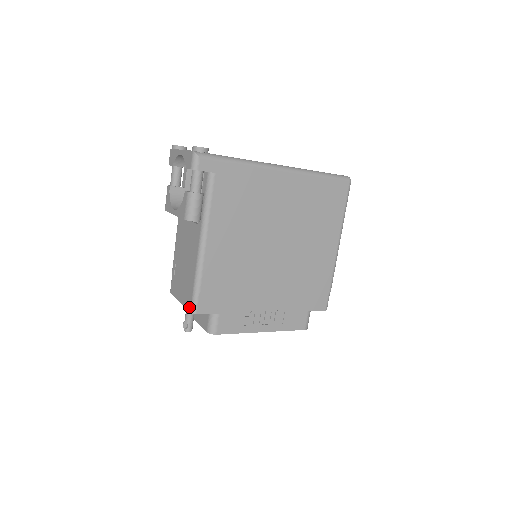
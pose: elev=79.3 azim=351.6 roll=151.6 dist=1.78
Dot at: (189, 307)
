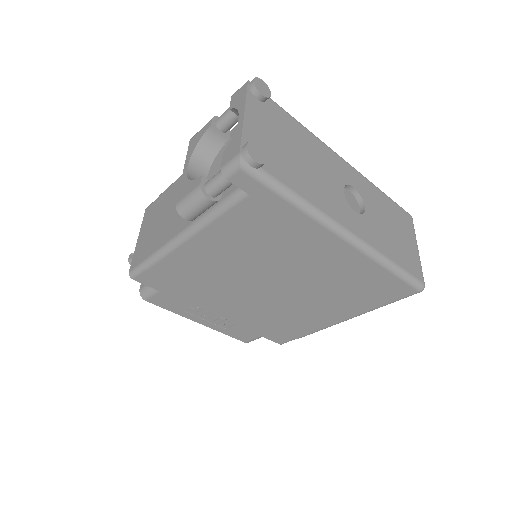
Dot at: (132, 265)
